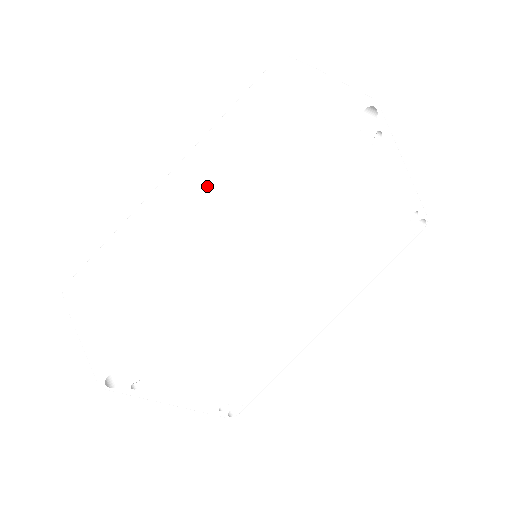
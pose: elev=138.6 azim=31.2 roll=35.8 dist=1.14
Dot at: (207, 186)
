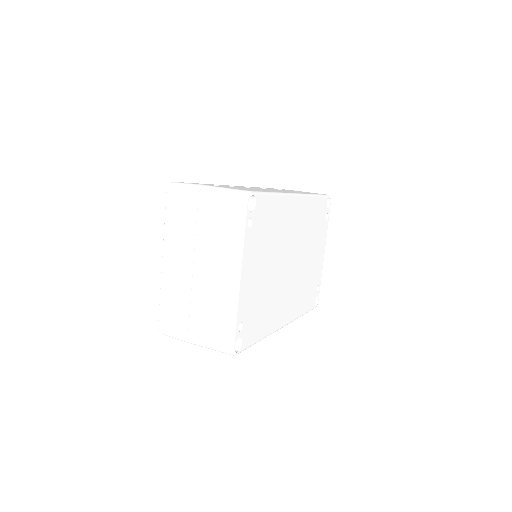
Dot at: occluded
